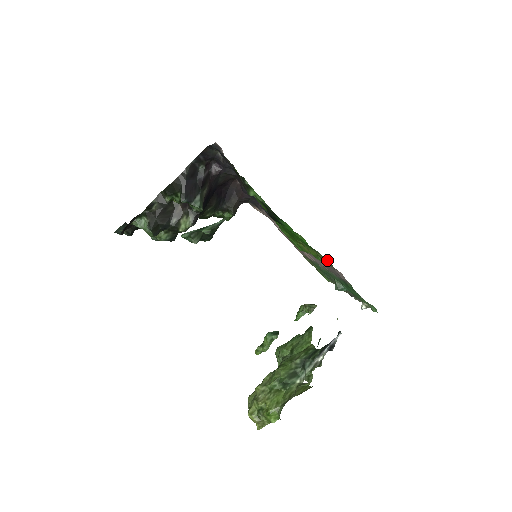
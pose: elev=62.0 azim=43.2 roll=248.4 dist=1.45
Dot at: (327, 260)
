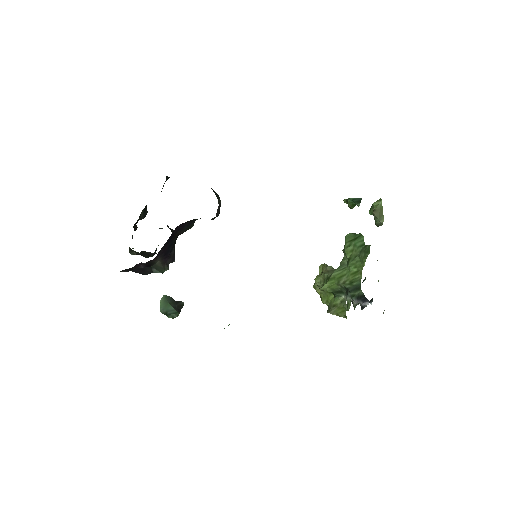
Dot at: occluded
